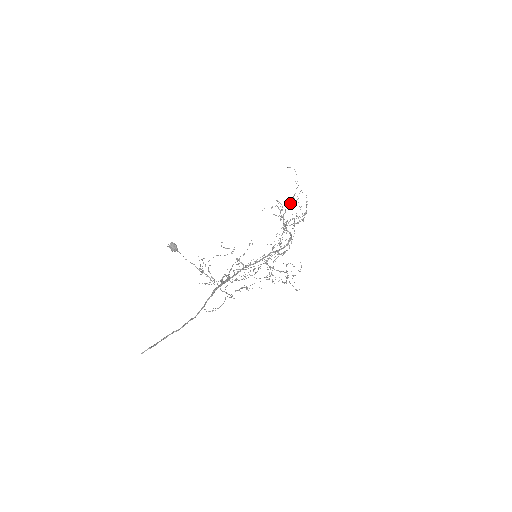
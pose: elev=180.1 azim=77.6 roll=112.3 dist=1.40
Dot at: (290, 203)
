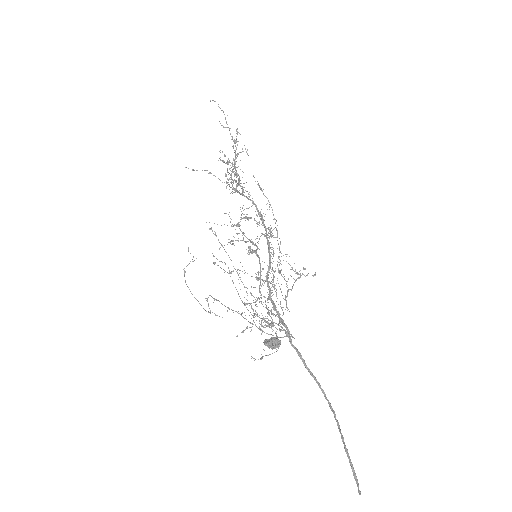
Dot at: (235, 157)
